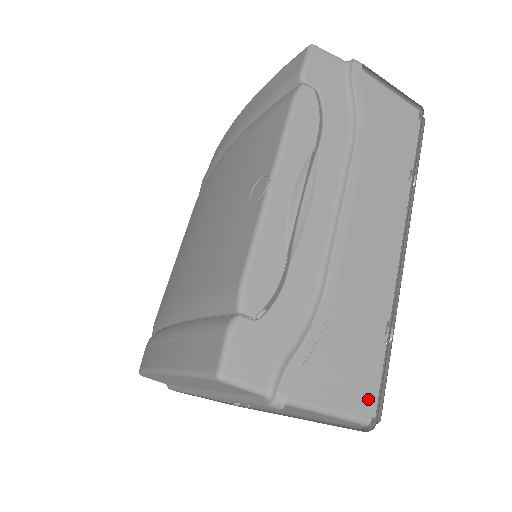
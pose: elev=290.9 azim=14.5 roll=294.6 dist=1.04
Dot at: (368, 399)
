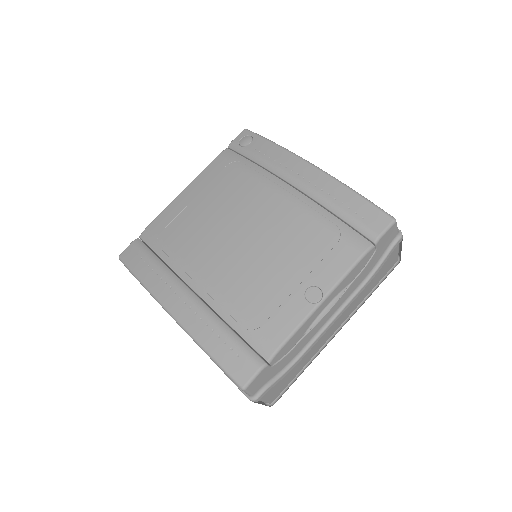
Dot at: (277, 395)
